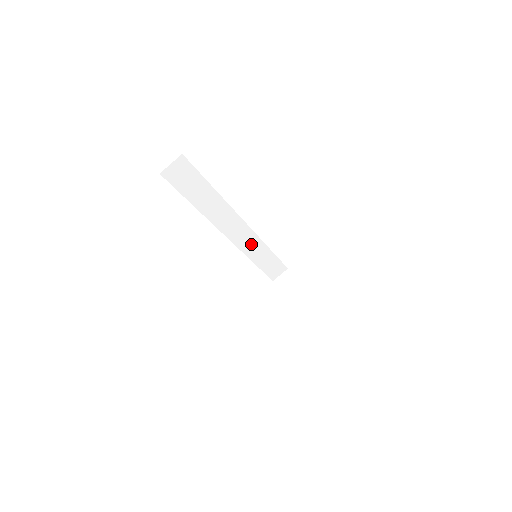
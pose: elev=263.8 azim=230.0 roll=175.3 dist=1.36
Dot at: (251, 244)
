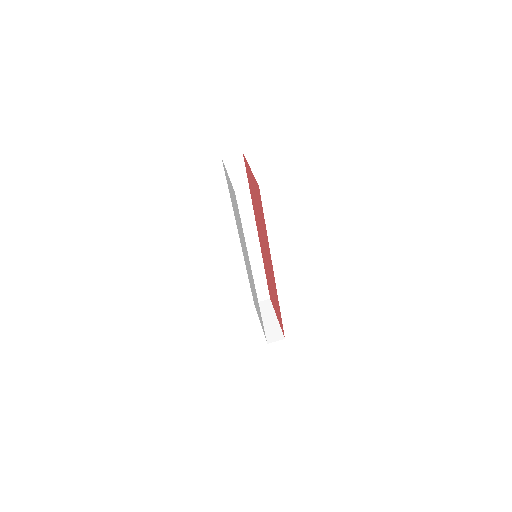
Dot at: (253, 256)
